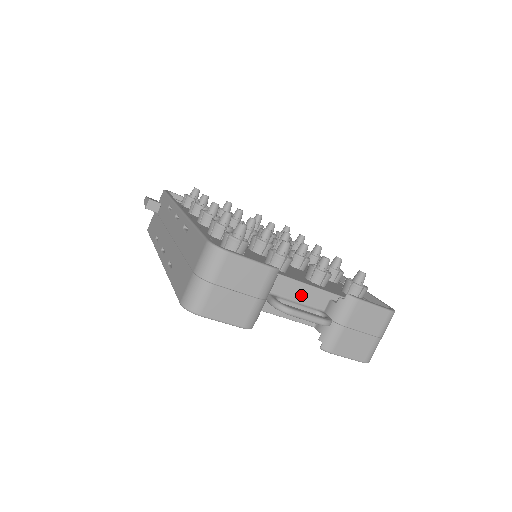
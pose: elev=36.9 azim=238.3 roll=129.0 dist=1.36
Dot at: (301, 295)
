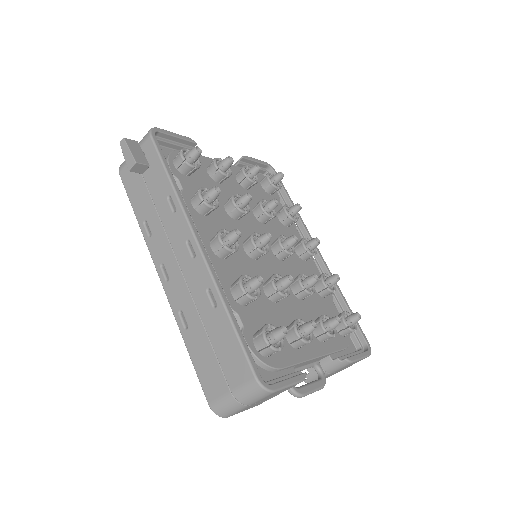
Dot at: (309, 362)
